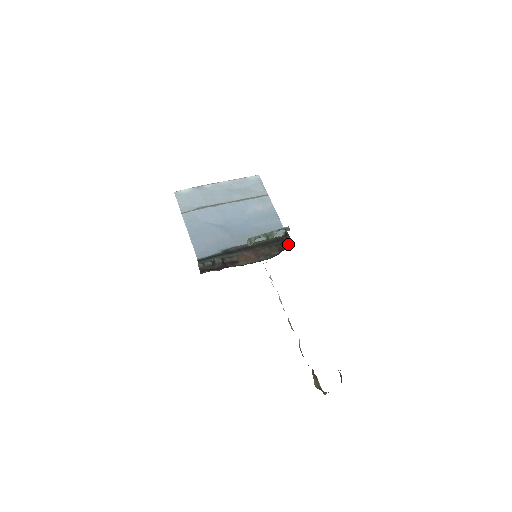
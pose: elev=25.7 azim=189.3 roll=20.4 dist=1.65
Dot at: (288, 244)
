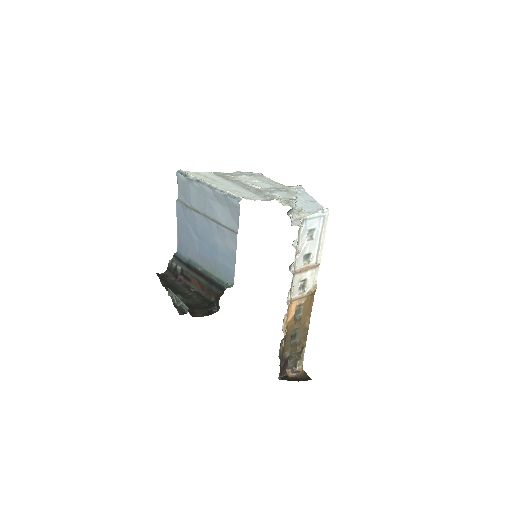
Dot at: (218, 303)
